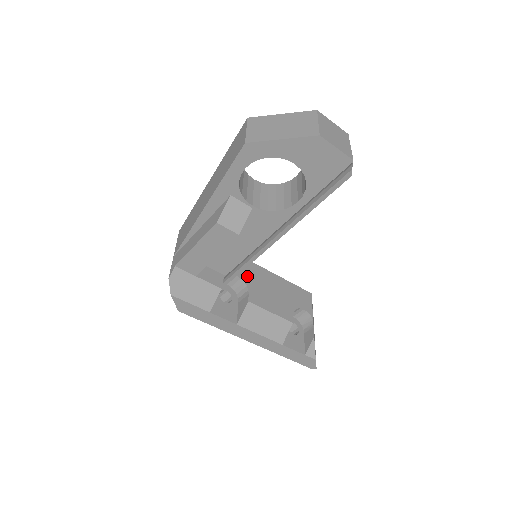
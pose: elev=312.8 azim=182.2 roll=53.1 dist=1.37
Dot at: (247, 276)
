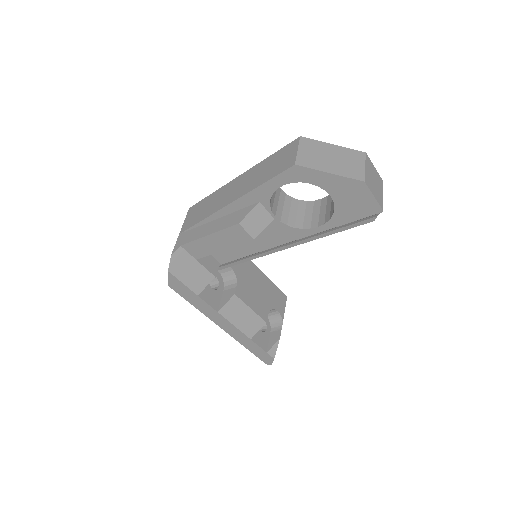
Dot at: (239, 269)
